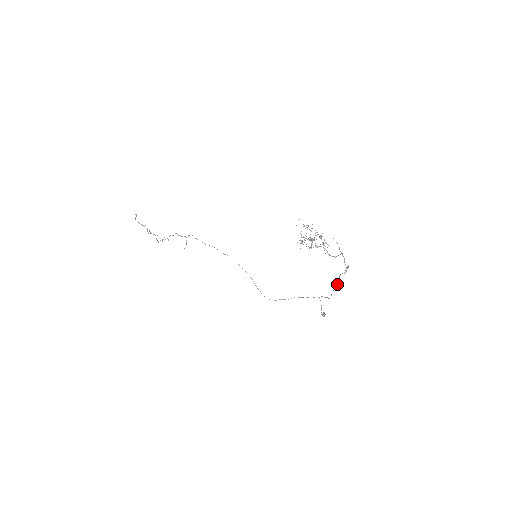
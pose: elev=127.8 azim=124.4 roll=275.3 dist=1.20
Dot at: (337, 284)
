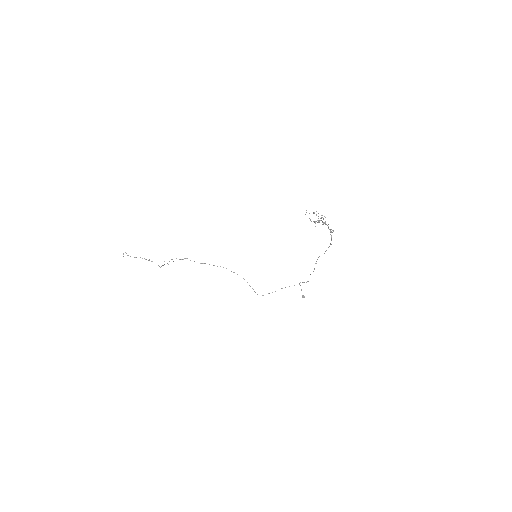
Dot at: occluded
